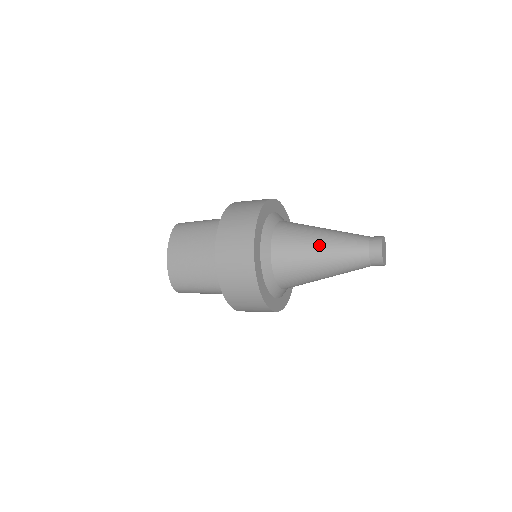
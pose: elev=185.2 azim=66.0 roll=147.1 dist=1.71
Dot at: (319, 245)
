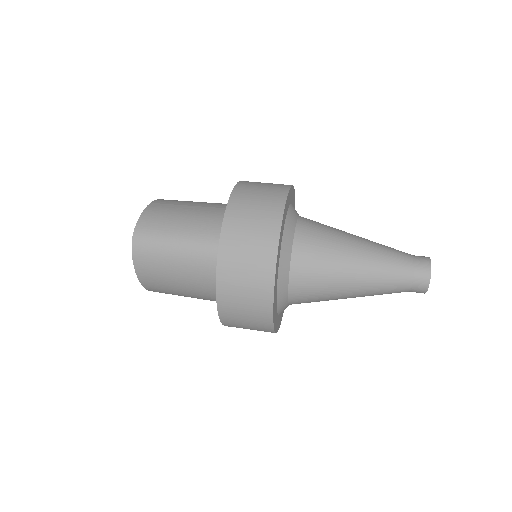
Dot at: (350, 291)
